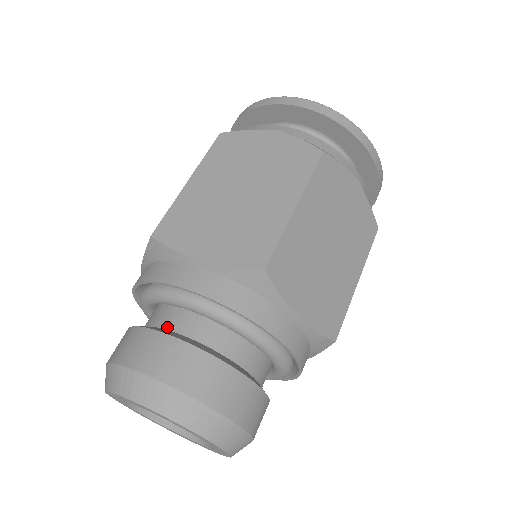
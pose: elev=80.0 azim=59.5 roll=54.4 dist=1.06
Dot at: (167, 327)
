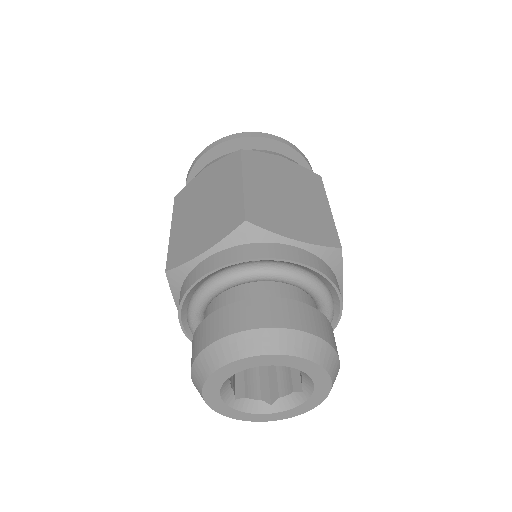
Dot at: occluded
